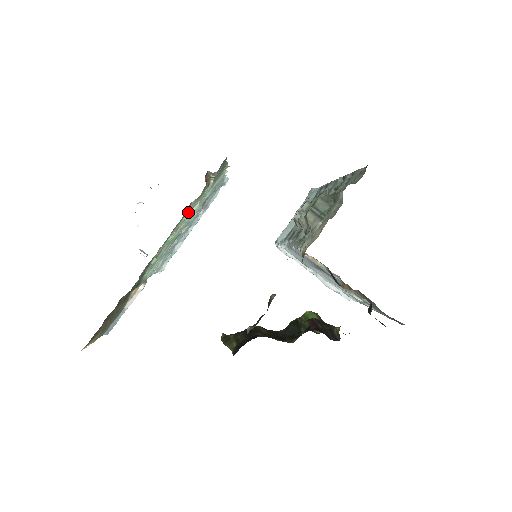
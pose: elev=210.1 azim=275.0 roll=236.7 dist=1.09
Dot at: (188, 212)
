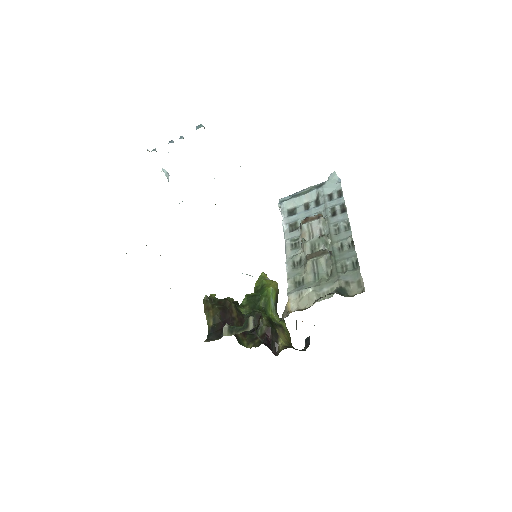
Dot at: occluded
